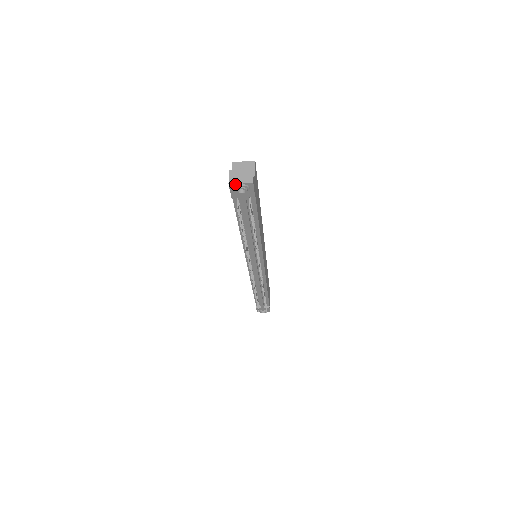
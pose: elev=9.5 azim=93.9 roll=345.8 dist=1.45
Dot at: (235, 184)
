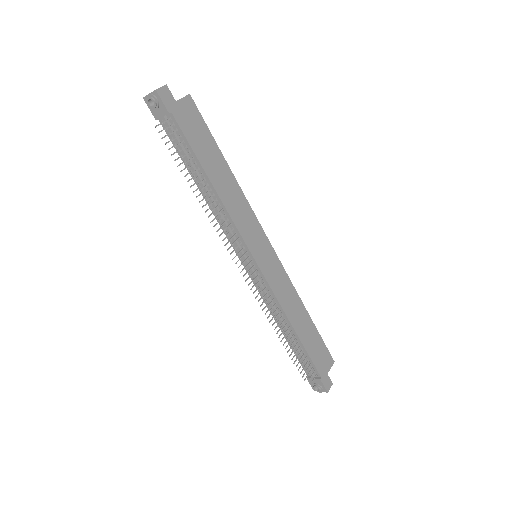
Dot at: (147, 97)
